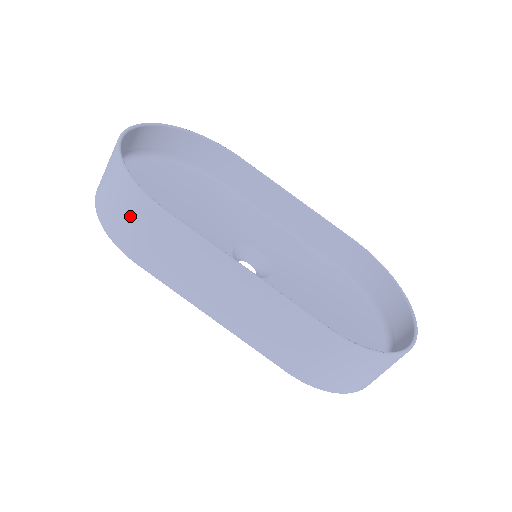
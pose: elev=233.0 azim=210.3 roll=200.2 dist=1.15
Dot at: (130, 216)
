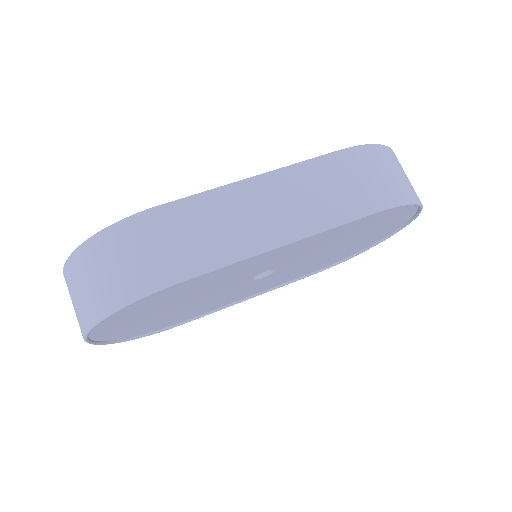
Dot at: (136, 249)
